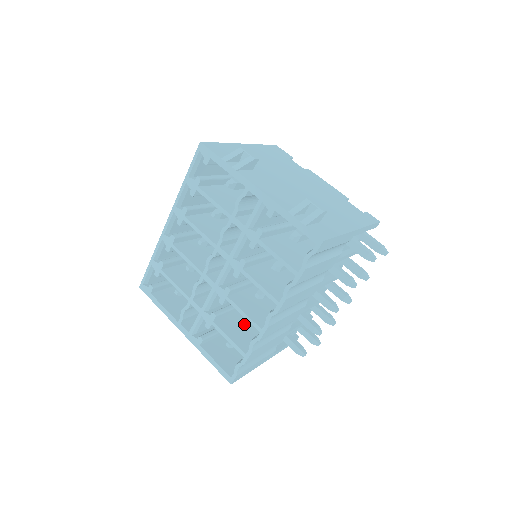
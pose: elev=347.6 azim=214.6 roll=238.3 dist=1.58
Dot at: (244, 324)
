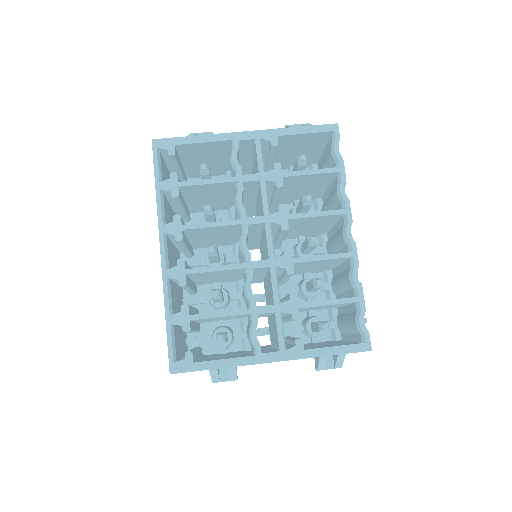
Dot at: occluded
